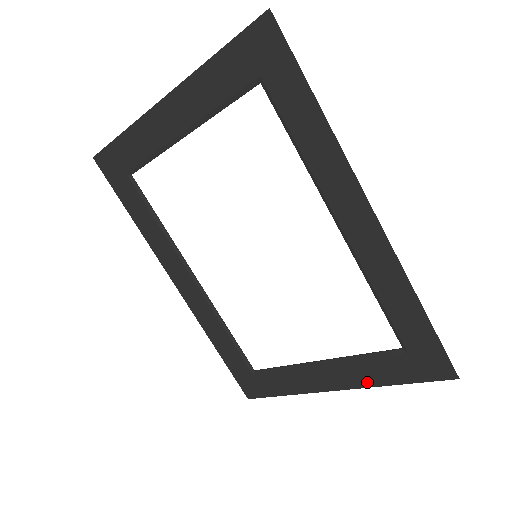
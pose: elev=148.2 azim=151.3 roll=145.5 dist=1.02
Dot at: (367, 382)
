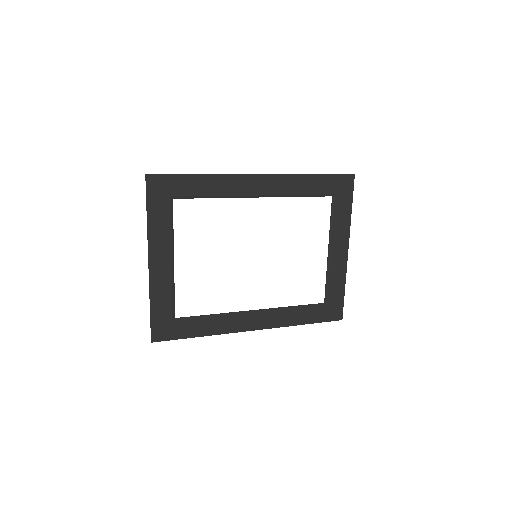
Dot at: (347, 227)
